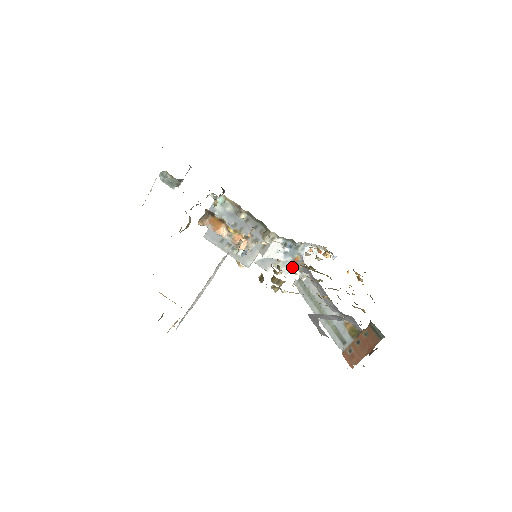
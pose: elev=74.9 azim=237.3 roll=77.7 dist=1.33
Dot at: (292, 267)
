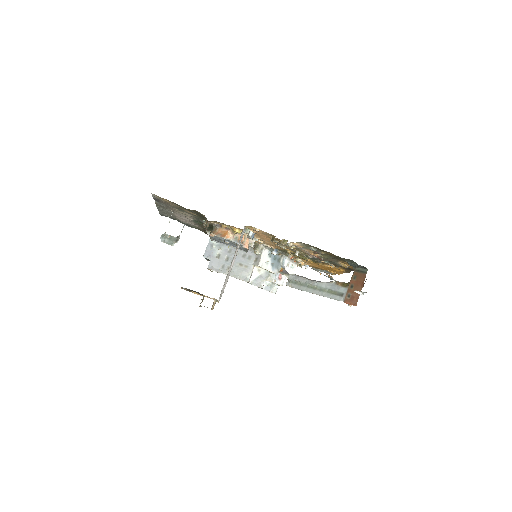
Dot at: (279, 281)
